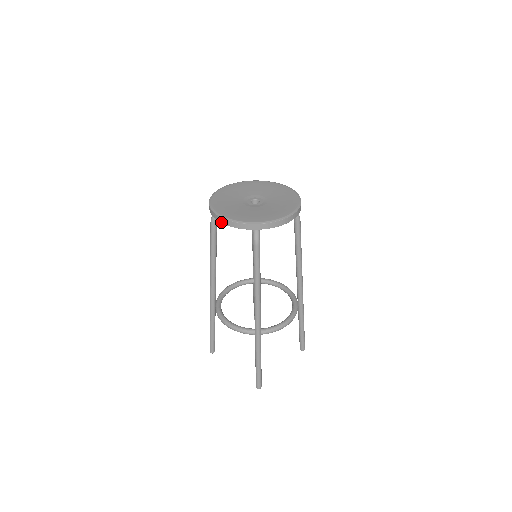
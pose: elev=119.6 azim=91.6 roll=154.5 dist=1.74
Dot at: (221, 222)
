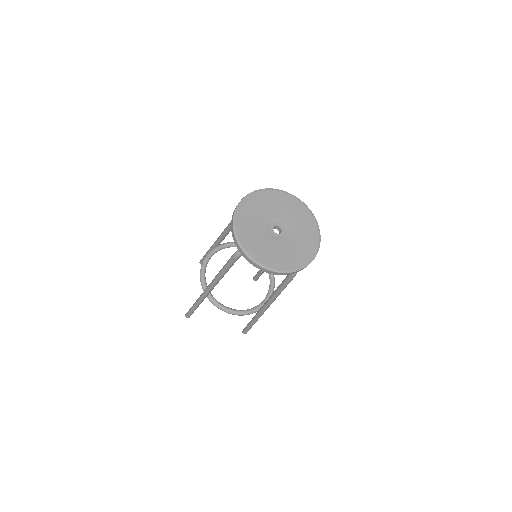
Dot at: (232, 216)
